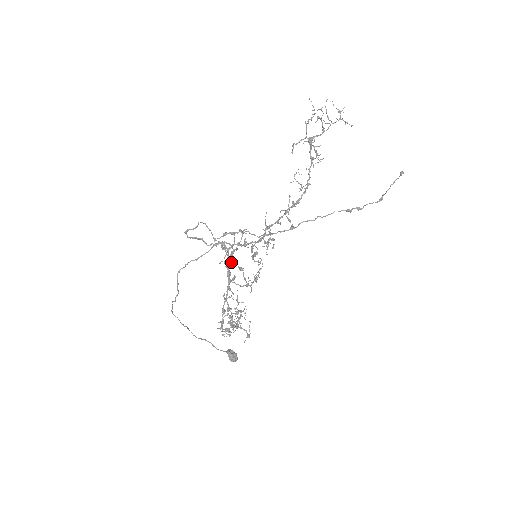
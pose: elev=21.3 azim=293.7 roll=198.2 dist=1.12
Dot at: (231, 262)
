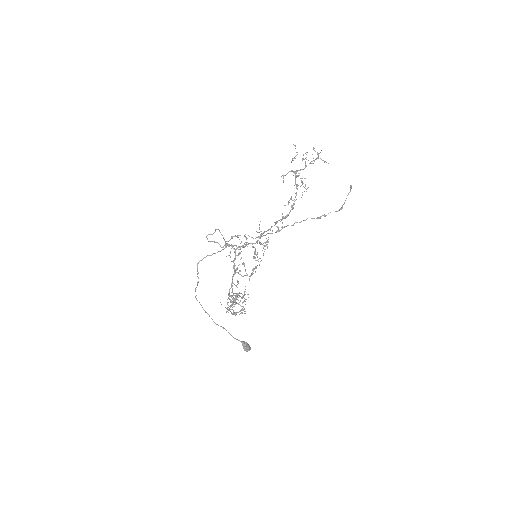
Dot at: occluded
